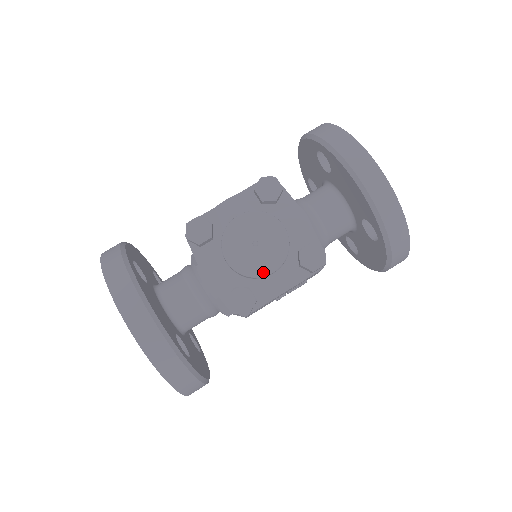
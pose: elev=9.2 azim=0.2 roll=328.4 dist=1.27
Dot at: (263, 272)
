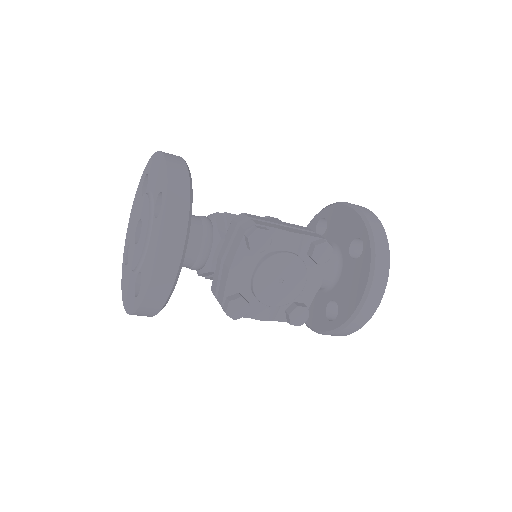
Dot at: (267, 302)
